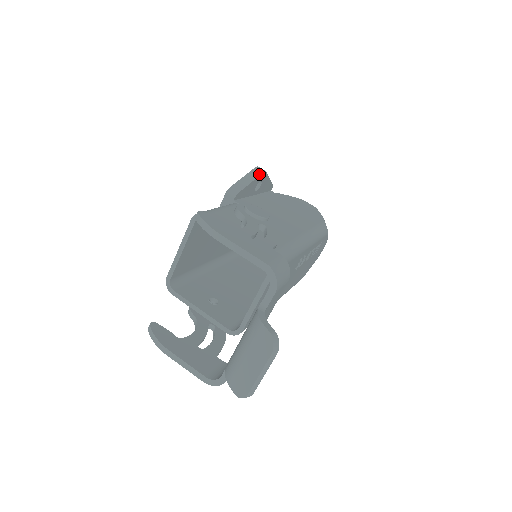
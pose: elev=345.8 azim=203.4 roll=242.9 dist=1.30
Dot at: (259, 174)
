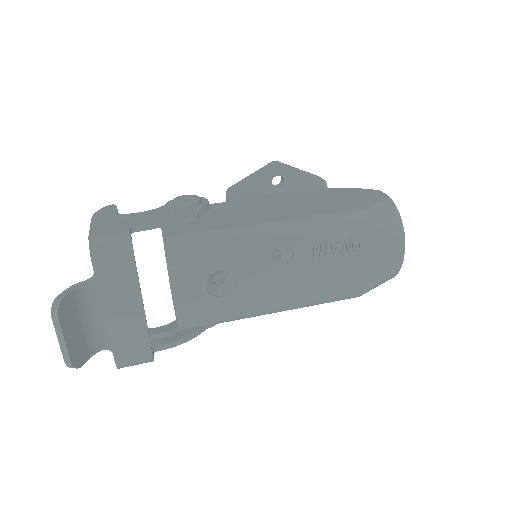
Dot at: (267, 168)
